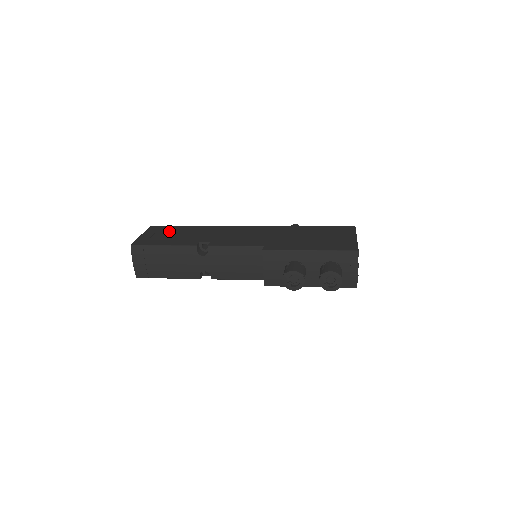
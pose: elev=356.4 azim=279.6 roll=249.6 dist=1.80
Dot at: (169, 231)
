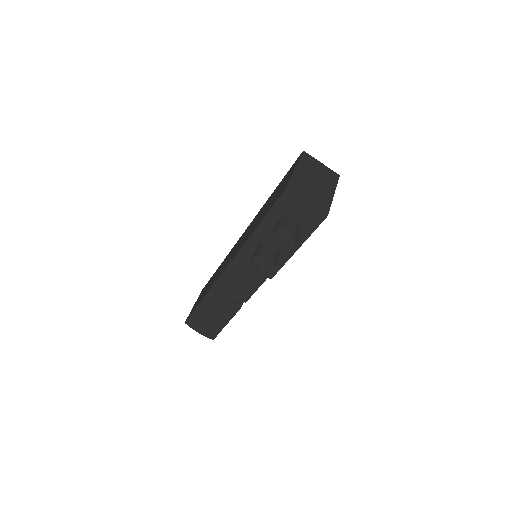
Dot at: (206, 286)
